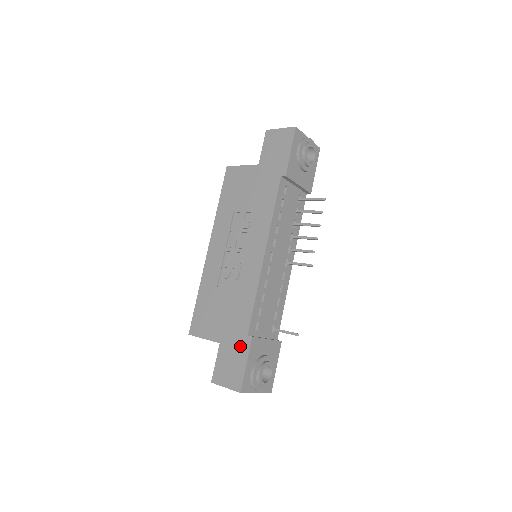
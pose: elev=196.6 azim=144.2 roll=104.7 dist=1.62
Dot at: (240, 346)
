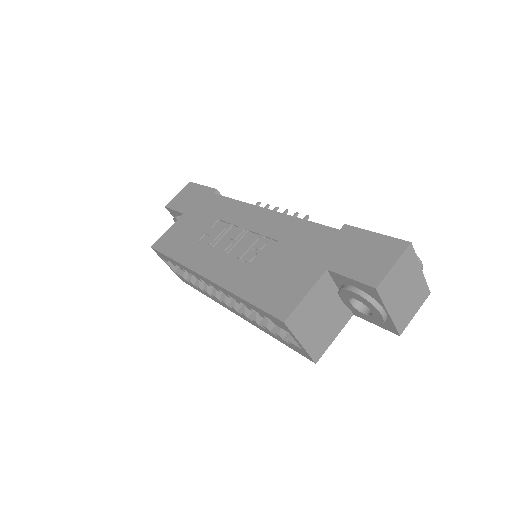
Dot at: (347, 239)
